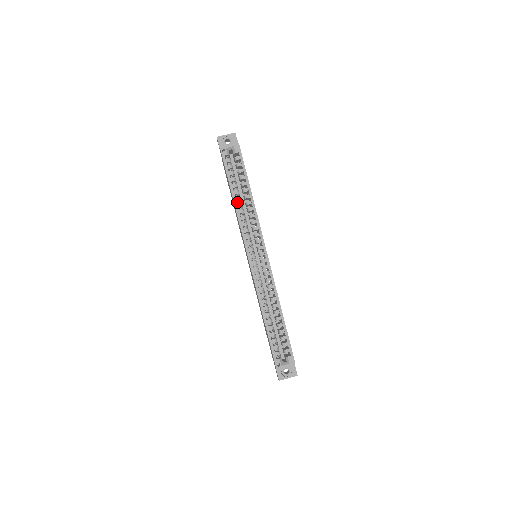
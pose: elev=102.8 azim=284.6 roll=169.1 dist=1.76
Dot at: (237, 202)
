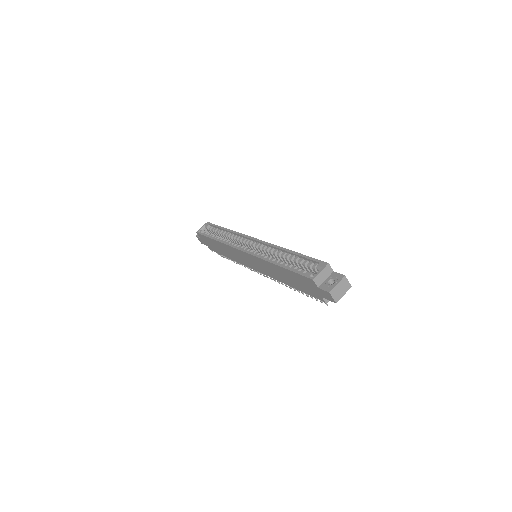
Dot at: occluded
